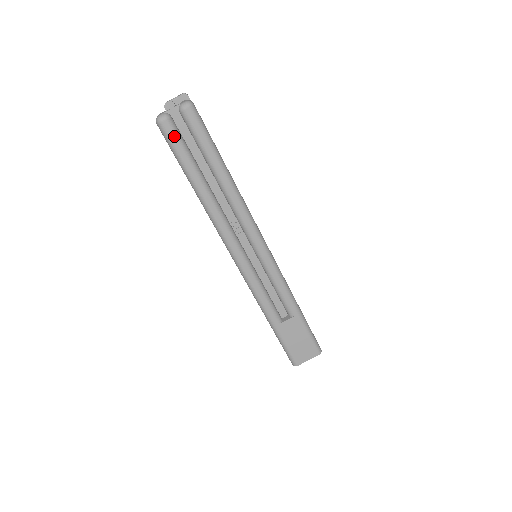
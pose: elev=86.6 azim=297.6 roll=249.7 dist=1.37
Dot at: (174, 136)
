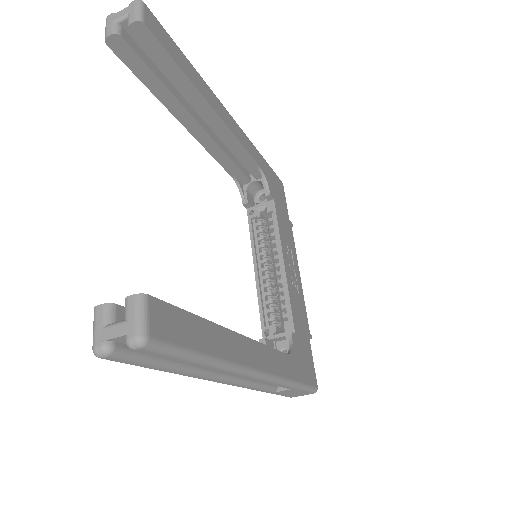
Dot at: (125, 361)
